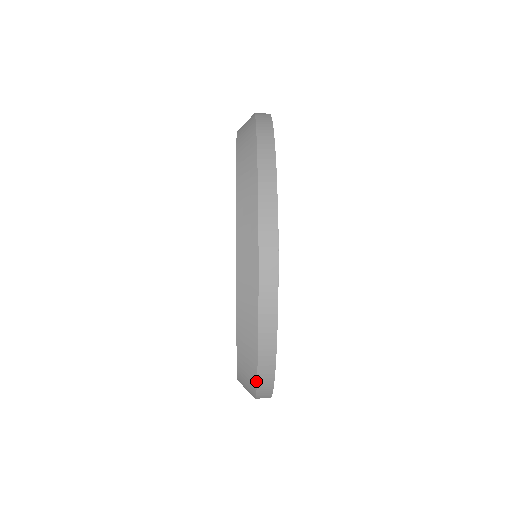
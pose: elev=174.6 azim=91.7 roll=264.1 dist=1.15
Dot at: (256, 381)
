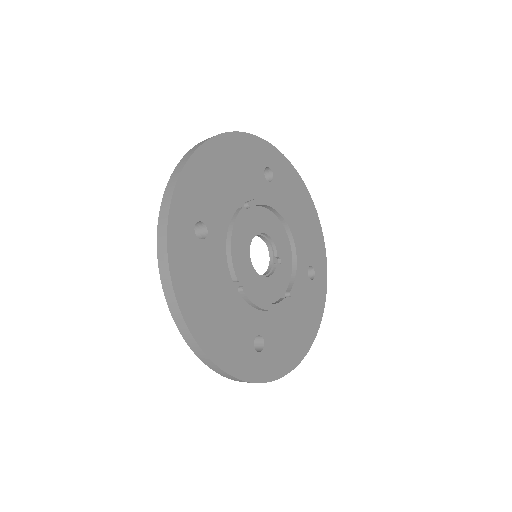
Dot at: occluded
